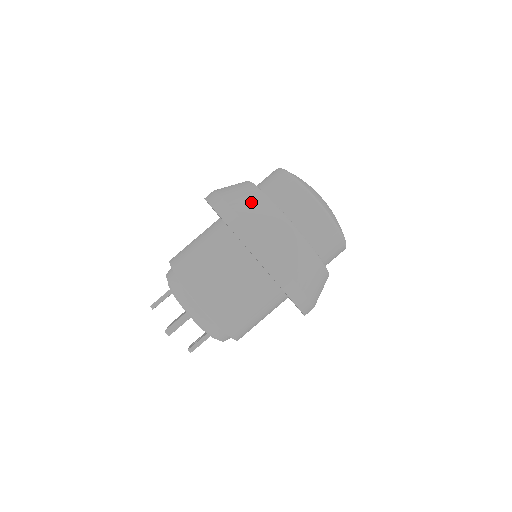
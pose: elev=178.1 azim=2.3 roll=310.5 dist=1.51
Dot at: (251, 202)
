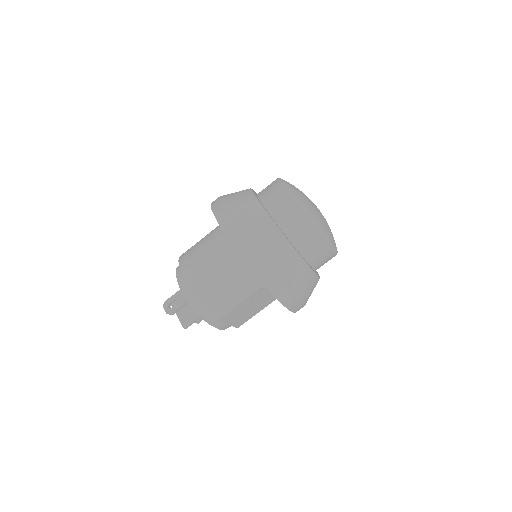
Dot at: (290, 268)
